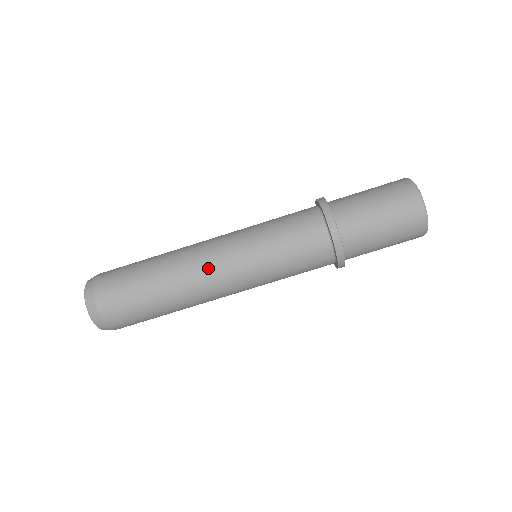
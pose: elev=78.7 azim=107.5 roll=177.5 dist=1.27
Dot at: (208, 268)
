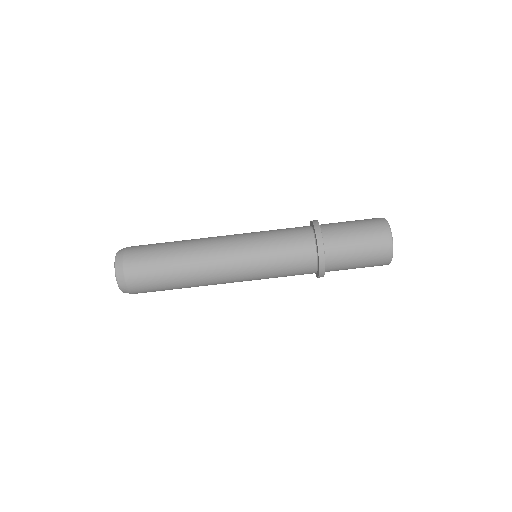
Dot at: (219, 265)
